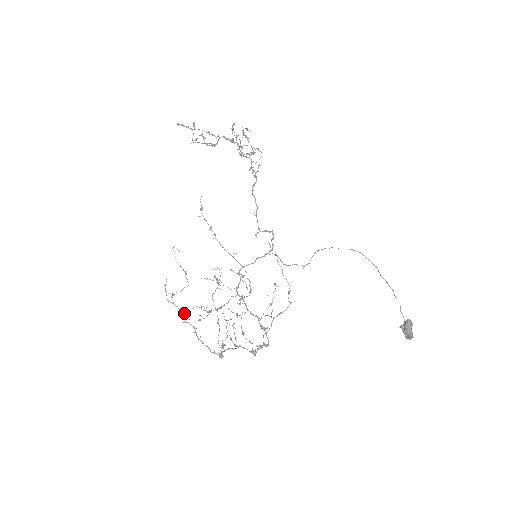
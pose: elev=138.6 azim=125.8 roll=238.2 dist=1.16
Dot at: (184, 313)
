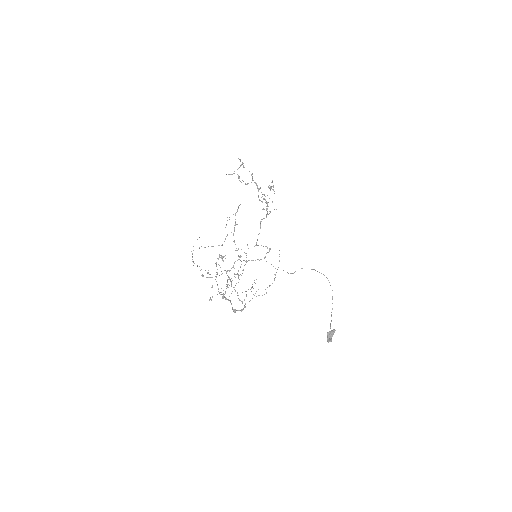
Dot at: (220, 257)
